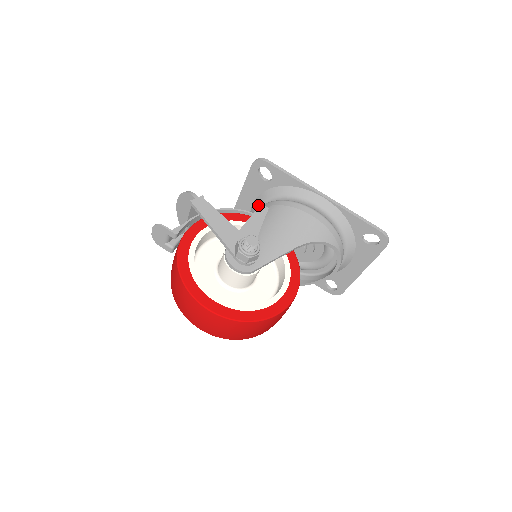
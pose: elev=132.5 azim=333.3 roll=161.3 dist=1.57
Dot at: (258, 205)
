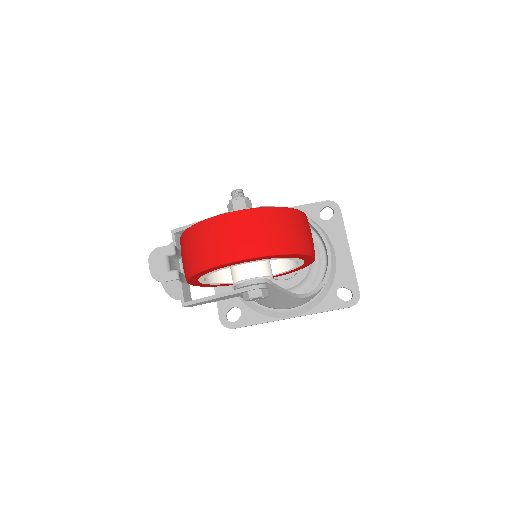
Dot at: occluded
